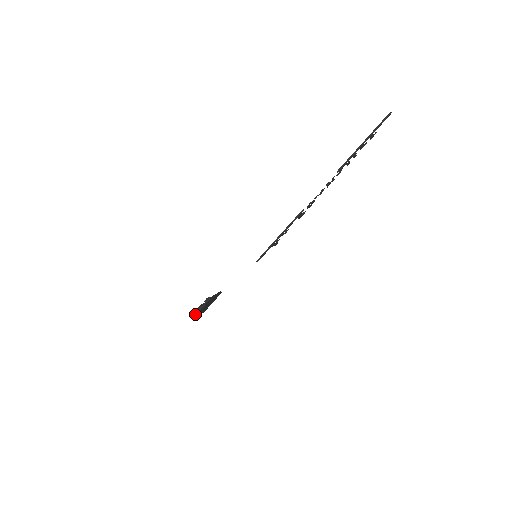
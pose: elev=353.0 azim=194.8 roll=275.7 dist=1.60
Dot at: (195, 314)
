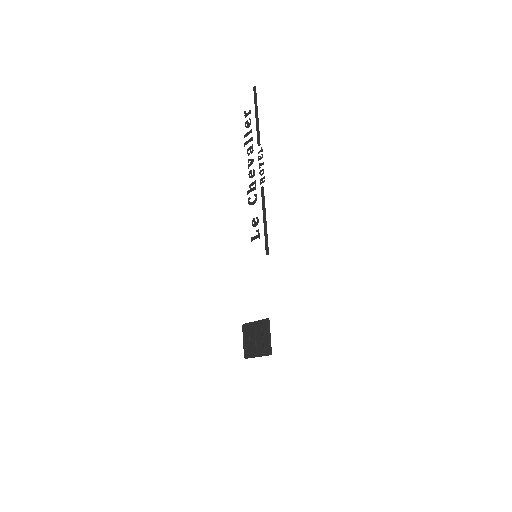
Dot at: (270, 346)
